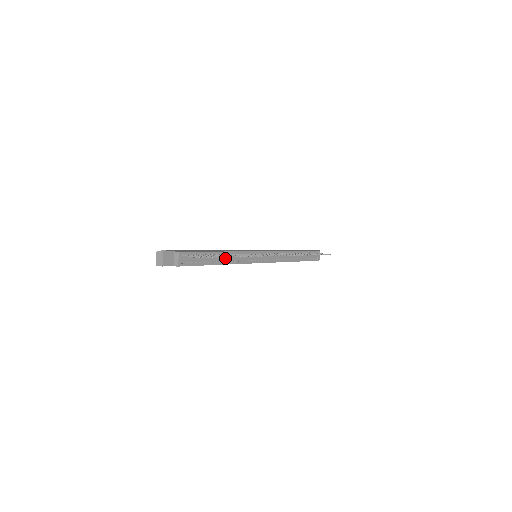
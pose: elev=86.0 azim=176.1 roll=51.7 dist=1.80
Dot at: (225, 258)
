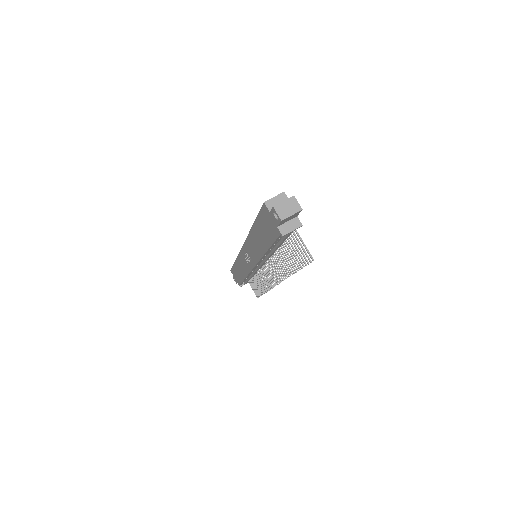
Dot at: occluded
